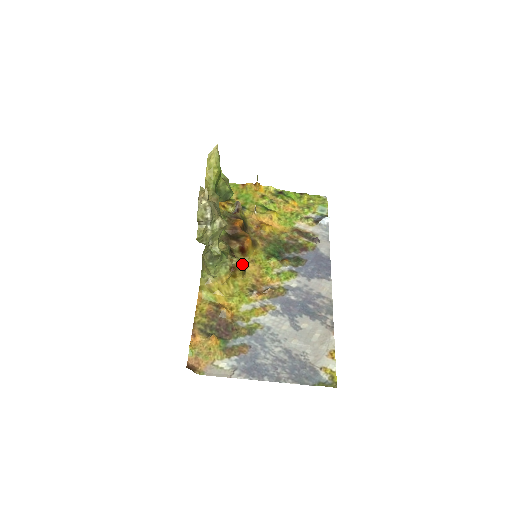
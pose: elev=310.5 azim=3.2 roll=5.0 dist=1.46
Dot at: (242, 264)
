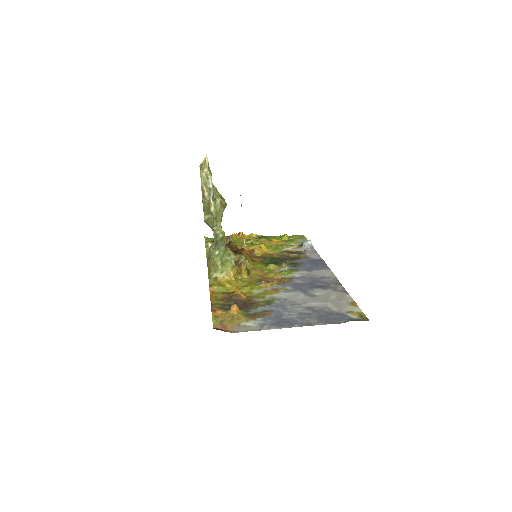
Dot at: occluded
